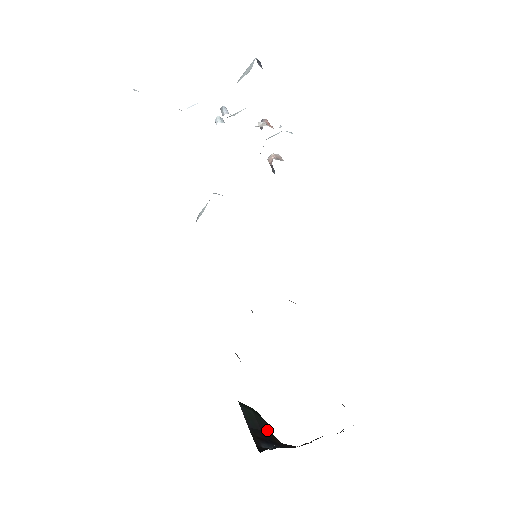
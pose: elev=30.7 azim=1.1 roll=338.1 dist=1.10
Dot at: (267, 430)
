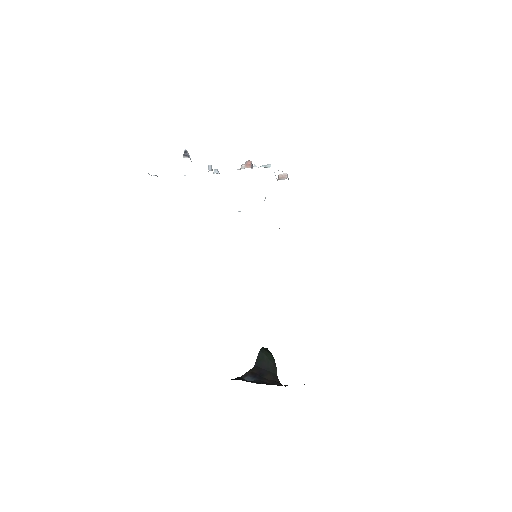
Dot at: (269, 370)
